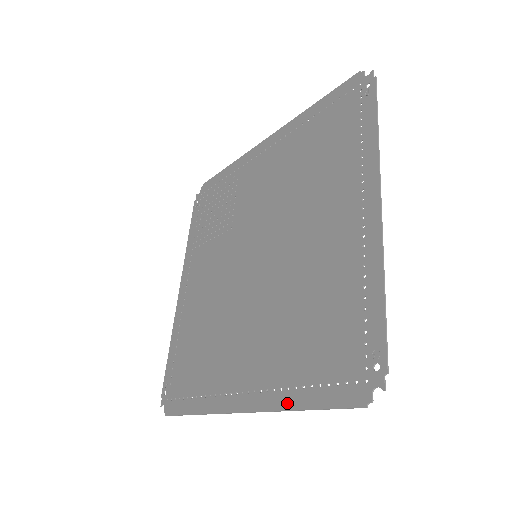
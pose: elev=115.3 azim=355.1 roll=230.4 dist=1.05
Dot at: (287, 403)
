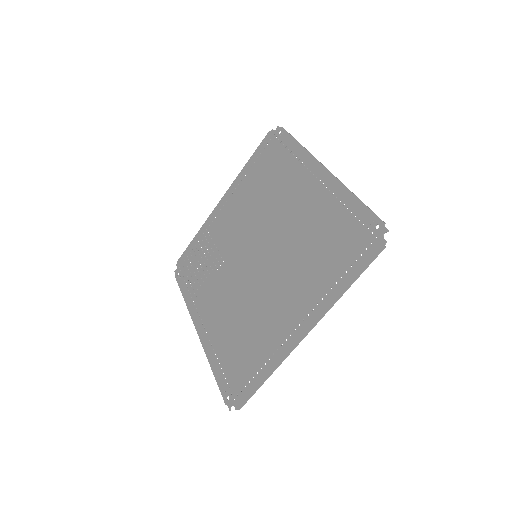
Dot at: (336, 295)
